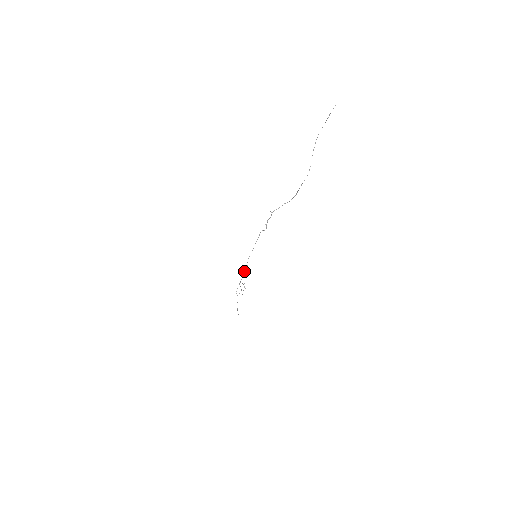
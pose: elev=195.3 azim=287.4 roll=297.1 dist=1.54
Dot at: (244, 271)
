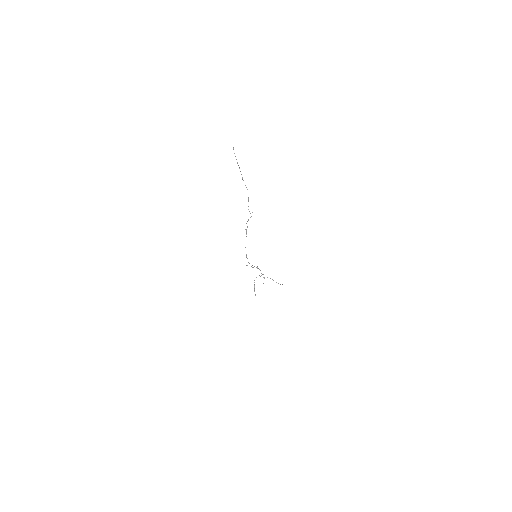
Dot at: (251, 266)
